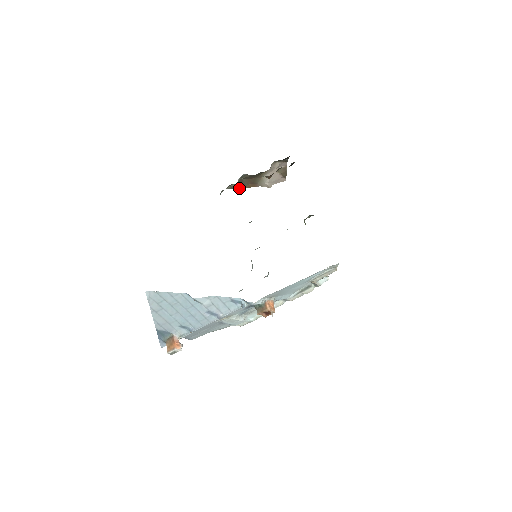
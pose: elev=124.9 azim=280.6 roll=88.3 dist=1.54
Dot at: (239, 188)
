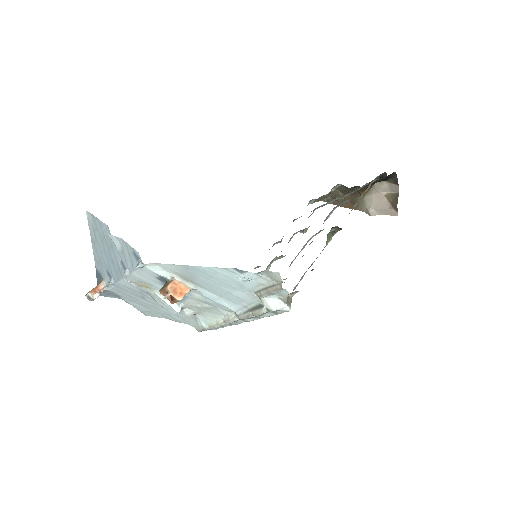
Dot at: occluded
